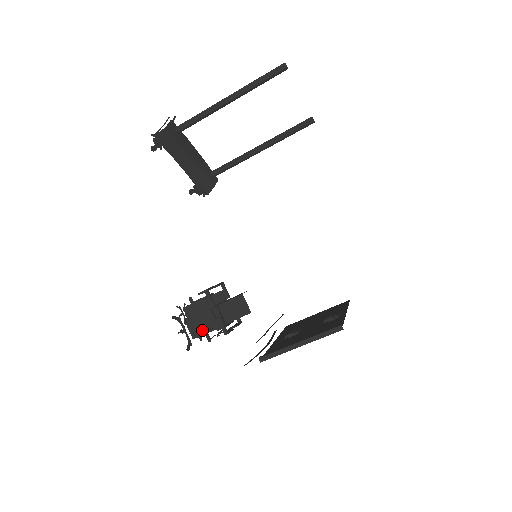
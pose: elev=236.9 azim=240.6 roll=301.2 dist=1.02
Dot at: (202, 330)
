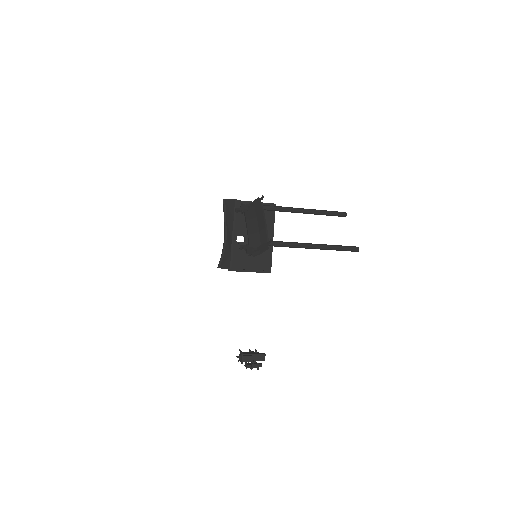
Dot at: occluded
